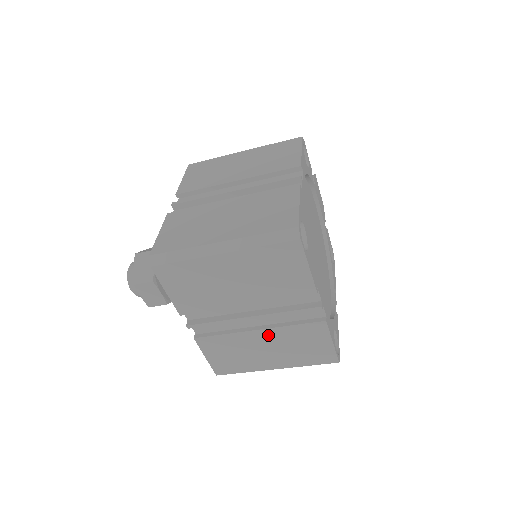
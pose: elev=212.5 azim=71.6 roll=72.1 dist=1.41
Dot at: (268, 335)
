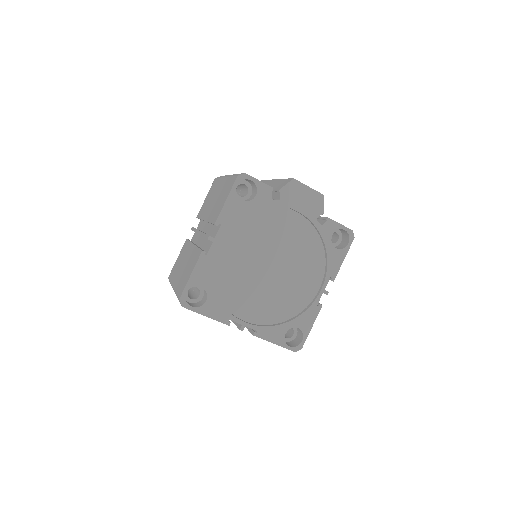
Dot at: occluded
